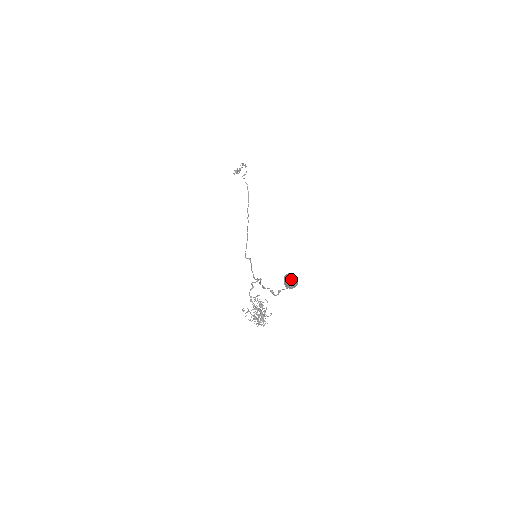
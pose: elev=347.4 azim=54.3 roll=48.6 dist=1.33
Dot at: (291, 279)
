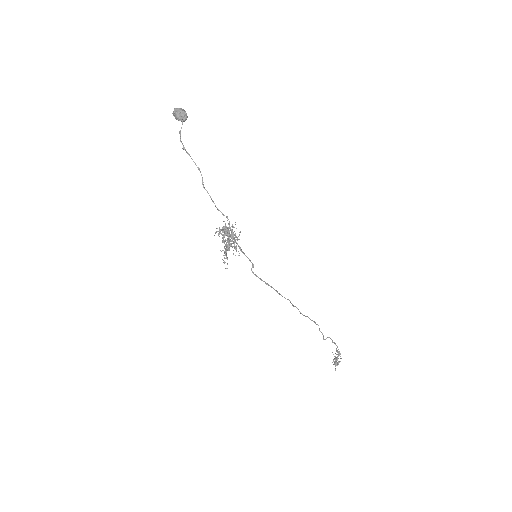
Dot at: (177, 110)
